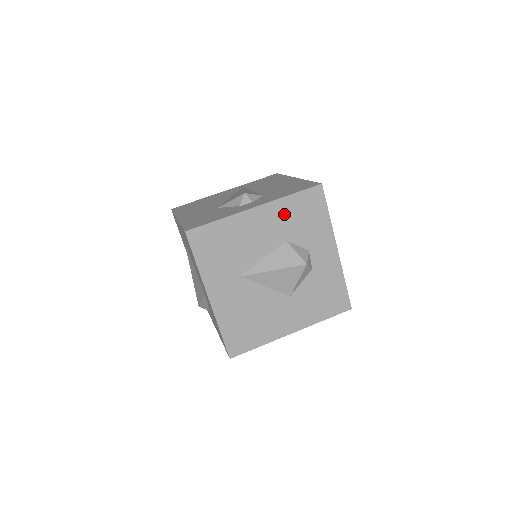
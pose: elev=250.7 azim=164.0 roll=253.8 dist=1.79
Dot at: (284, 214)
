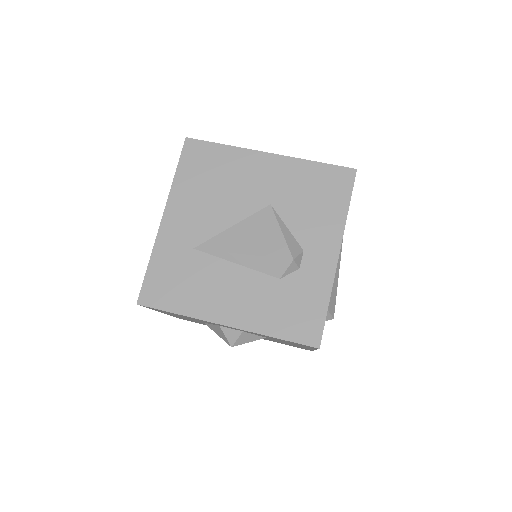
Dot at: occluded
